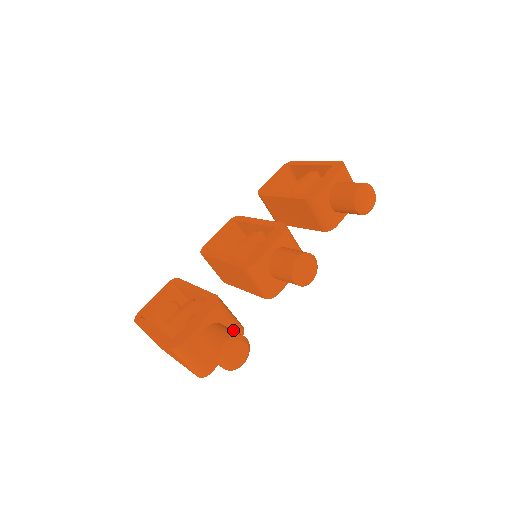
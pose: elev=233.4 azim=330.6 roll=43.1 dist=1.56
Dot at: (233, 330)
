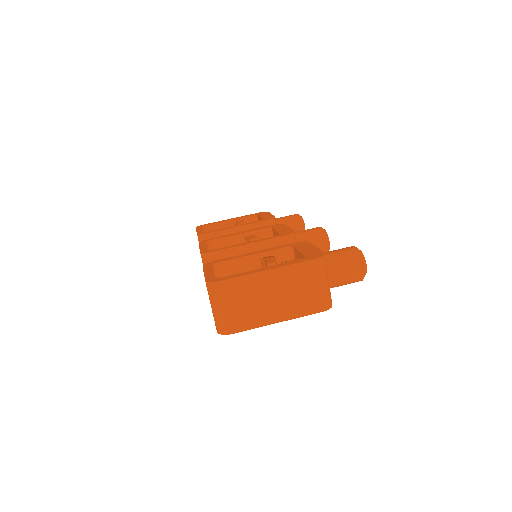
Dot at: occluded
